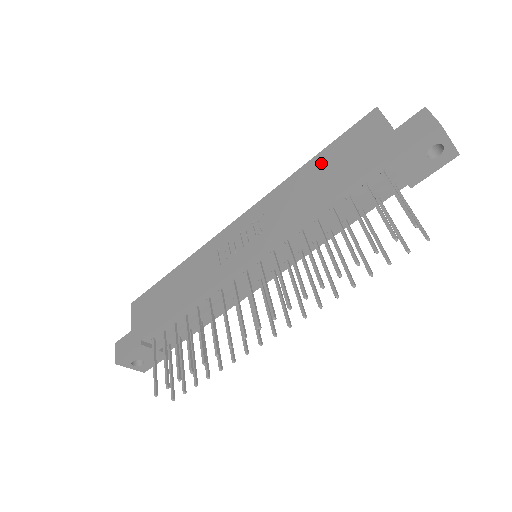
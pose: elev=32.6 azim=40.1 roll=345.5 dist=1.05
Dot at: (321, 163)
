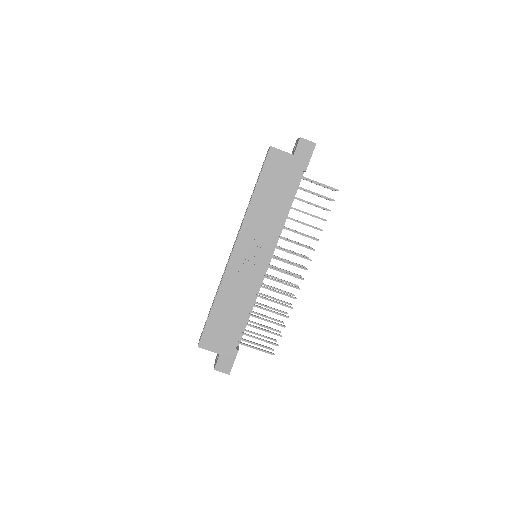
Dot at: (264, 190)
